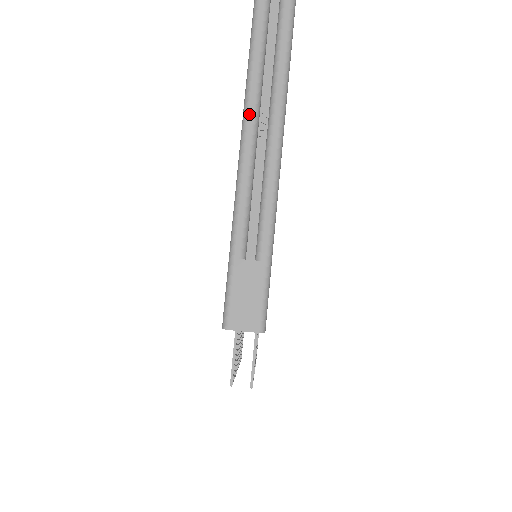
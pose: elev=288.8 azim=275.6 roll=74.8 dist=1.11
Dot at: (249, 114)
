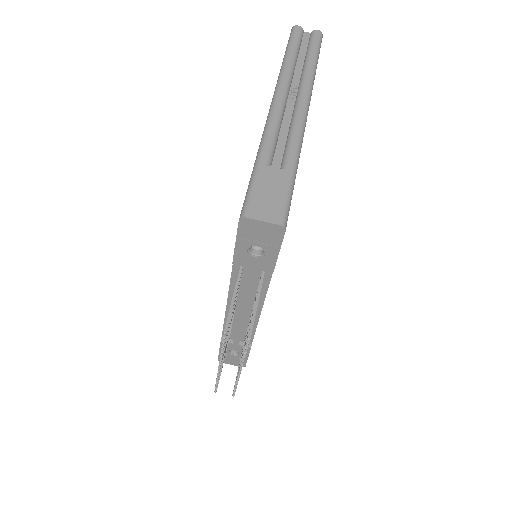
Dot at: (283, 80)
